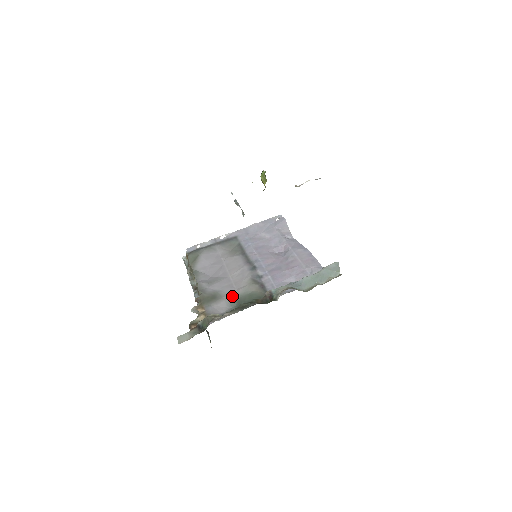
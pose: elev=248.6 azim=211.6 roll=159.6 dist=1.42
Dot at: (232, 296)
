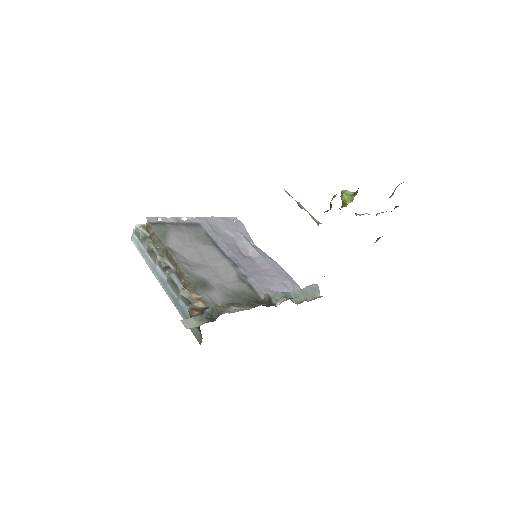
Dot at: (224, 289)
